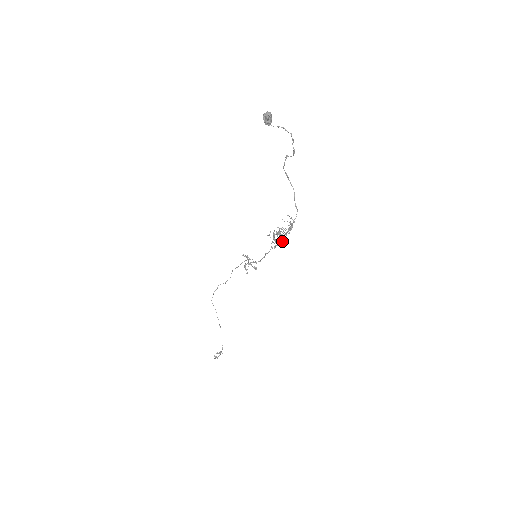
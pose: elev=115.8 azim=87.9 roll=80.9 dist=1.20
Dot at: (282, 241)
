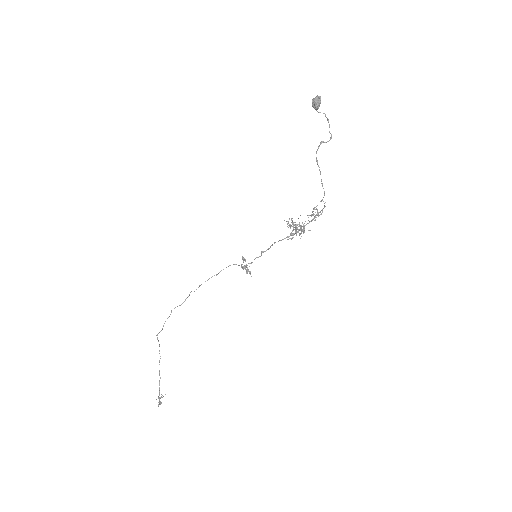
Dot at: (297, 232)
